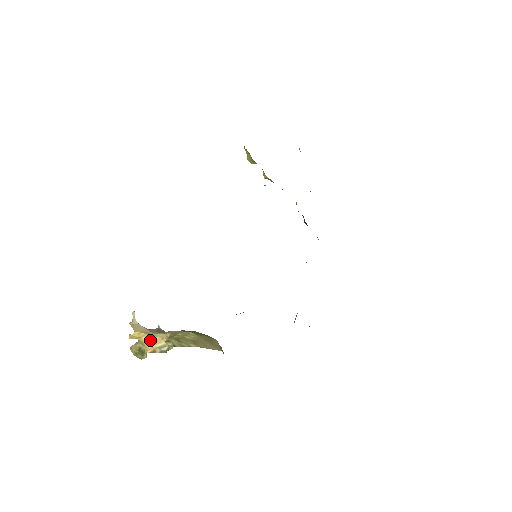
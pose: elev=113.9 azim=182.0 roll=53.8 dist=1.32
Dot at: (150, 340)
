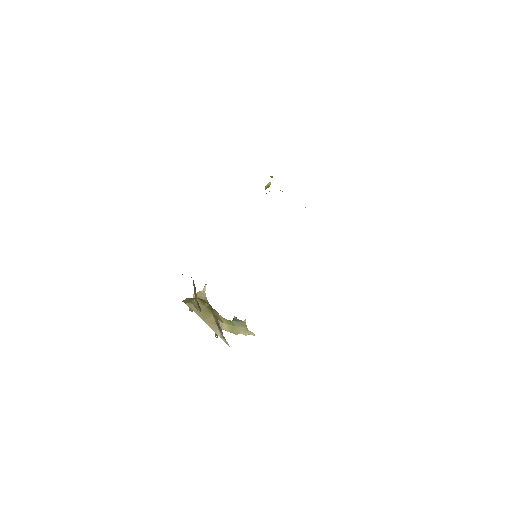
Dot at: occluded
